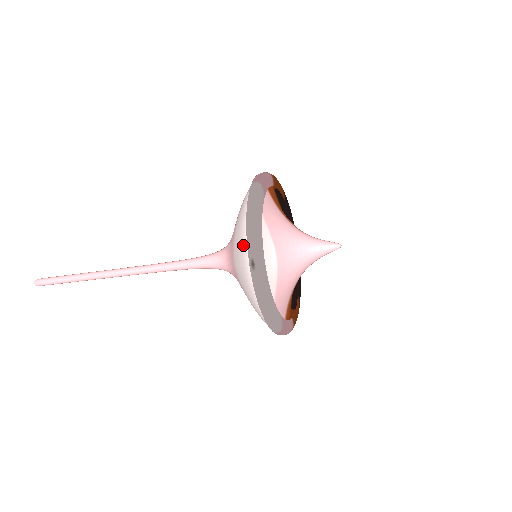
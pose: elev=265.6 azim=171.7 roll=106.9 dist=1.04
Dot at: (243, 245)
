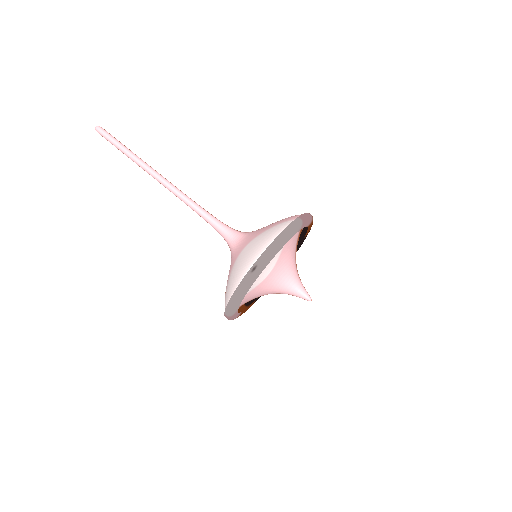
Dot at: (259, 251)
